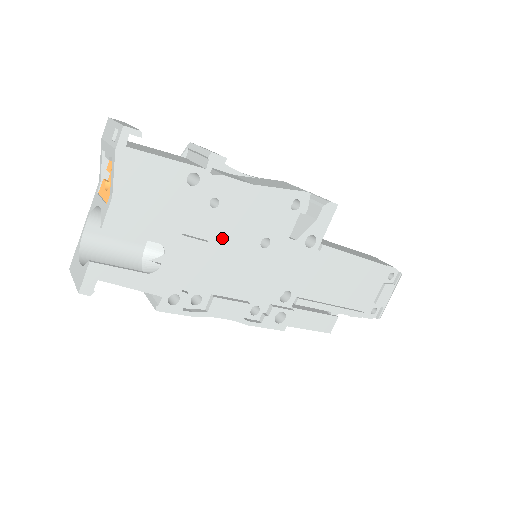
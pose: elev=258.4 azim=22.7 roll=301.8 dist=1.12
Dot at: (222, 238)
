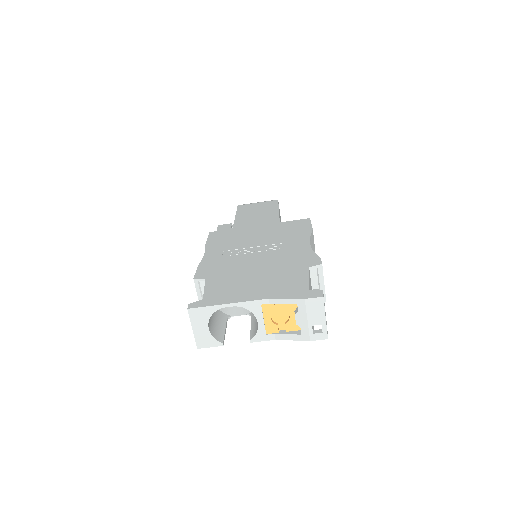
Dot at: occluded
